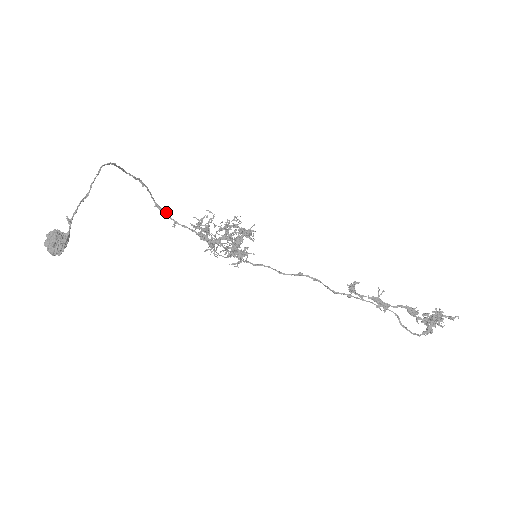
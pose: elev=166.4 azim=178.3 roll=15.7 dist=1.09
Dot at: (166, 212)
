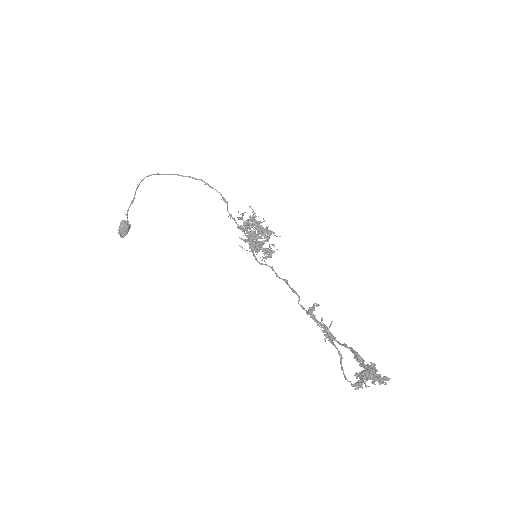
Dot at: occluded
